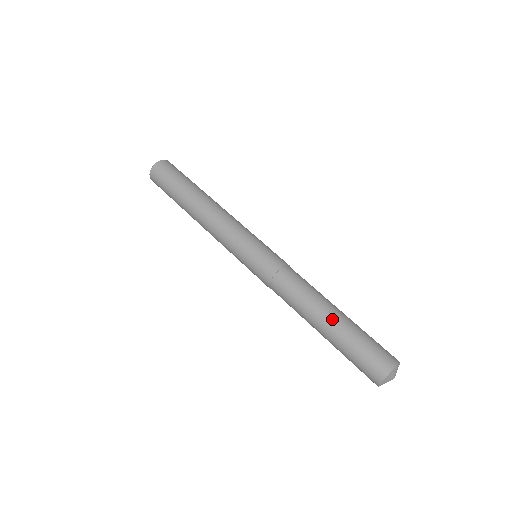
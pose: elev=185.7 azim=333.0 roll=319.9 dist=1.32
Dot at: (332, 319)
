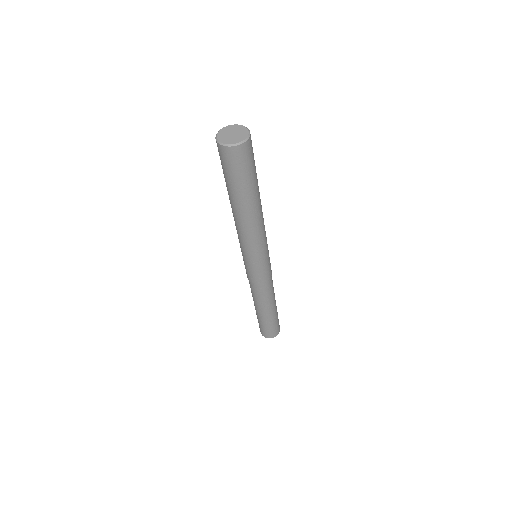
Dot at: (274, 310)
